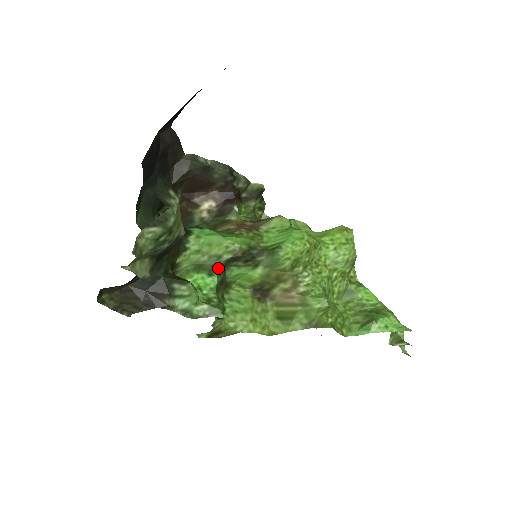
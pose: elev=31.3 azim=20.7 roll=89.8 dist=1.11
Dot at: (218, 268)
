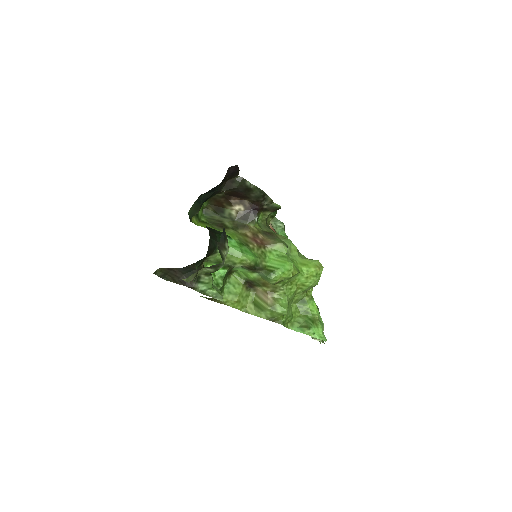
Dot at: (231, 267)
